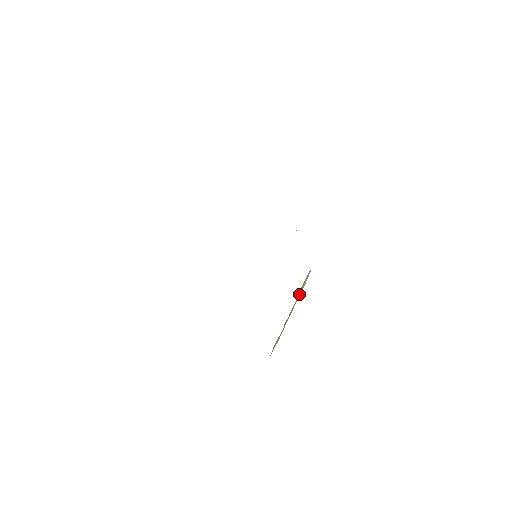
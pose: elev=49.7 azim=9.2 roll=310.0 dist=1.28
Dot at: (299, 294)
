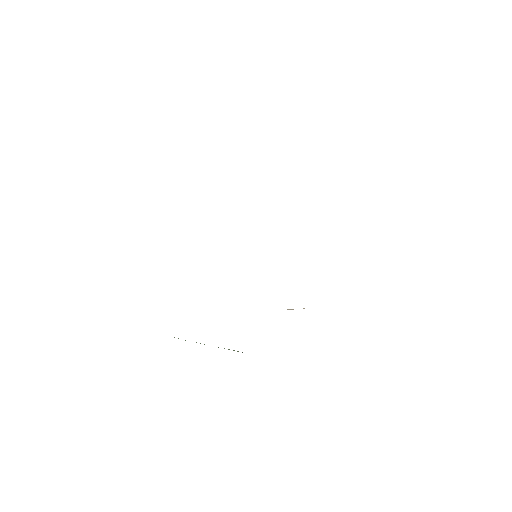
Dot at: occluded
